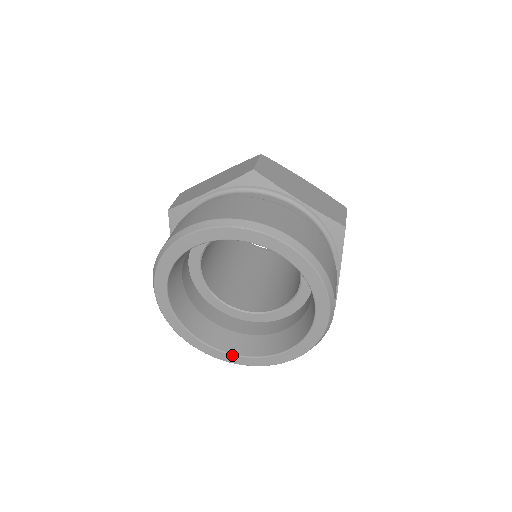
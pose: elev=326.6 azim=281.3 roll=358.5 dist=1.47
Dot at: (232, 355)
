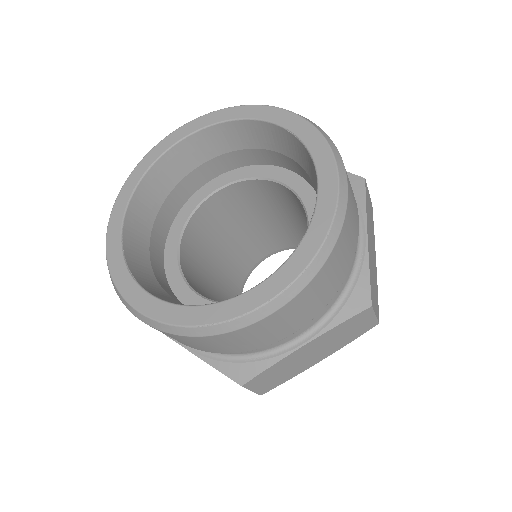
Dot at: (185, 306)
